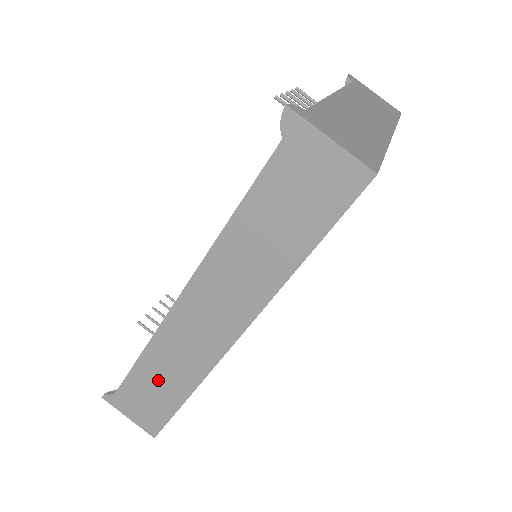
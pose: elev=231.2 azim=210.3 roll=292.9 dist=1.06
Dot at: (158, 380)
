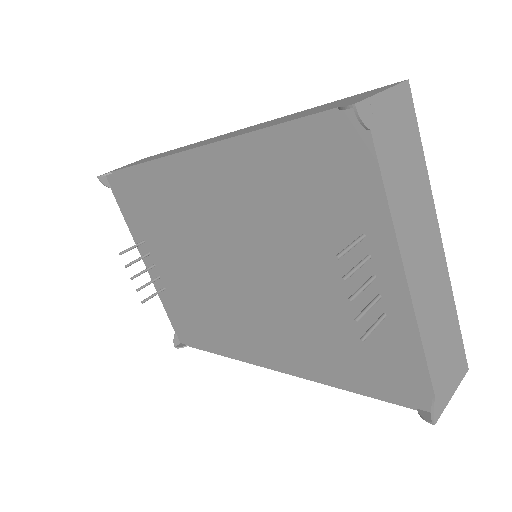
Dot at: occluded
